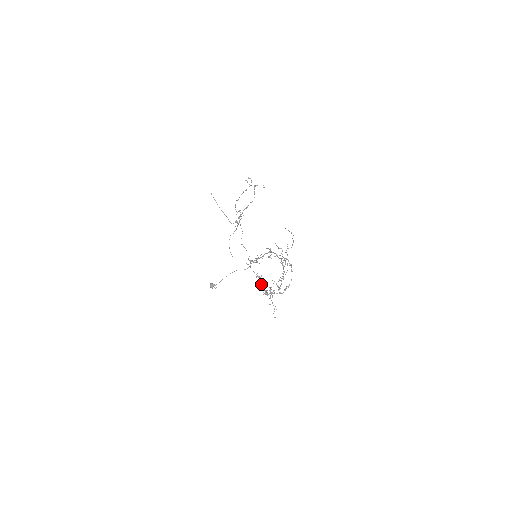
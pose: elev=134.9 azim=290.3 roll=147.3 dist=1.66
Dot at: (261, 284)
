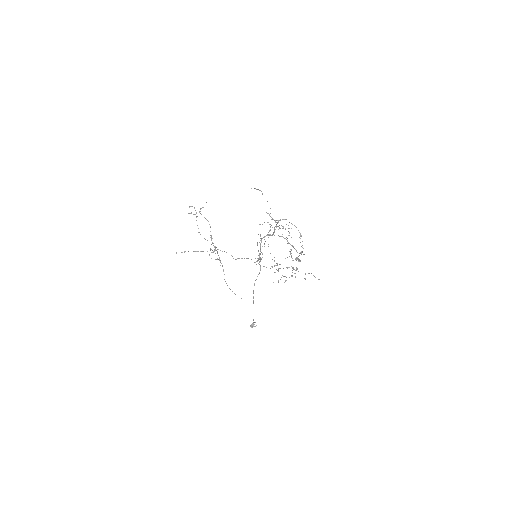
Dot at: (283, 276)
